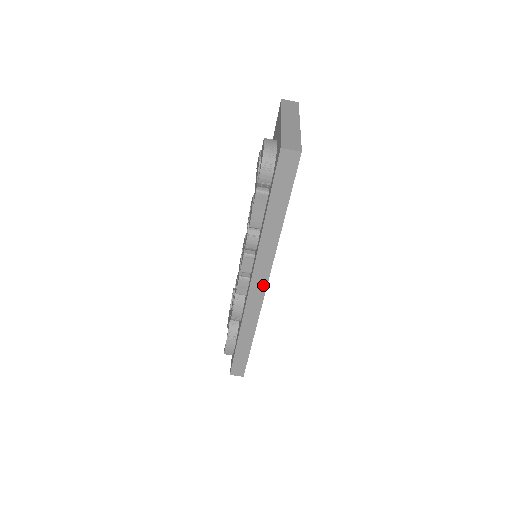
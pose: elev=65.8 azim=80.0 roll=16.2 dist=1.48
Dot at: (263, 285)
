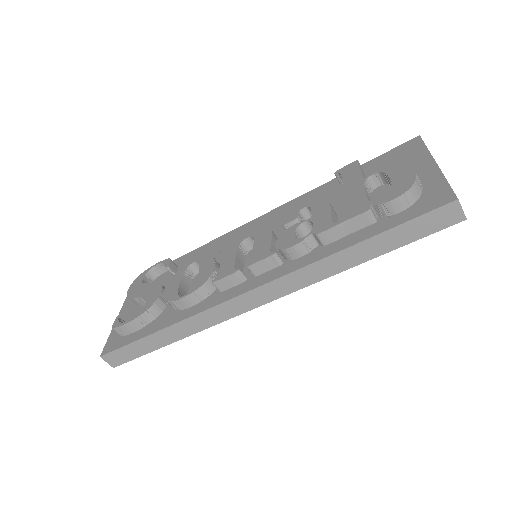
Dot at: (263, 300)
